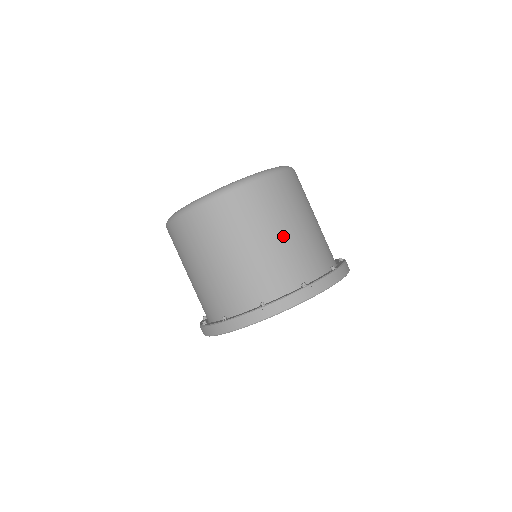
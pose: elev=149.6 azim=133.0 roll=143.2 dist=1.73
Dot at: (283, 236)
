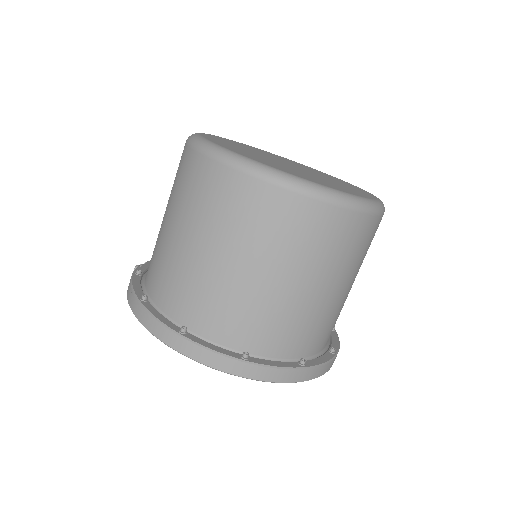
Dot at: (351, 287)
